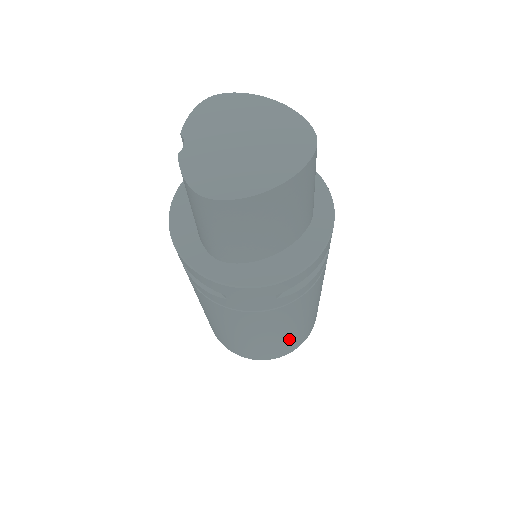
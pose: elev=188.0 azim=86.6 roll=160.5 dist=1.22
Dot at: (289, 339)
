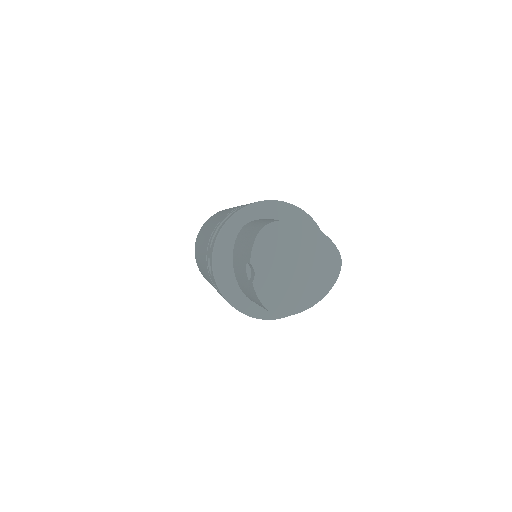
Dot at: occluded
